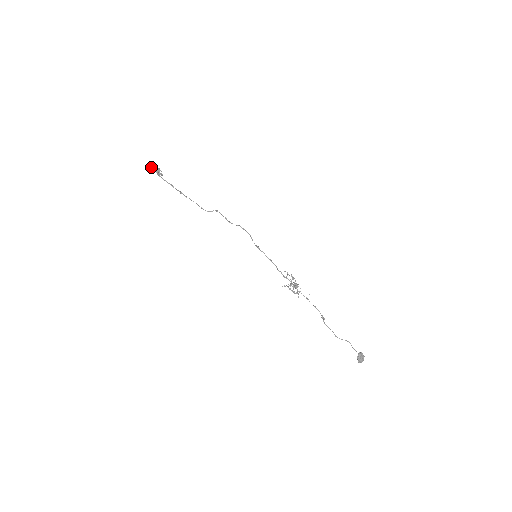
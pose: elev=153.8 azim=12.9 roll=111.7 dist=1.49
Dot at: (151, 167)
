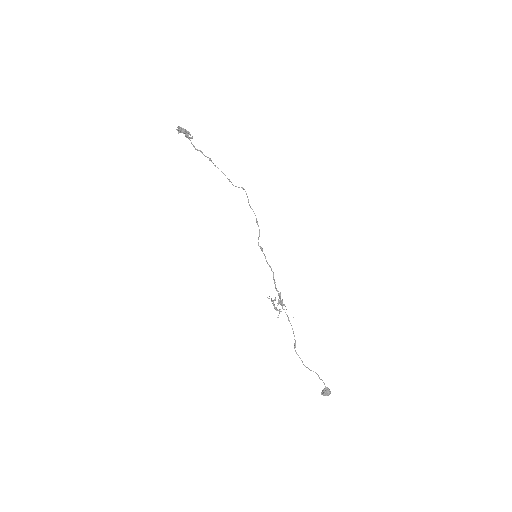
Dot at: (181, 128)
